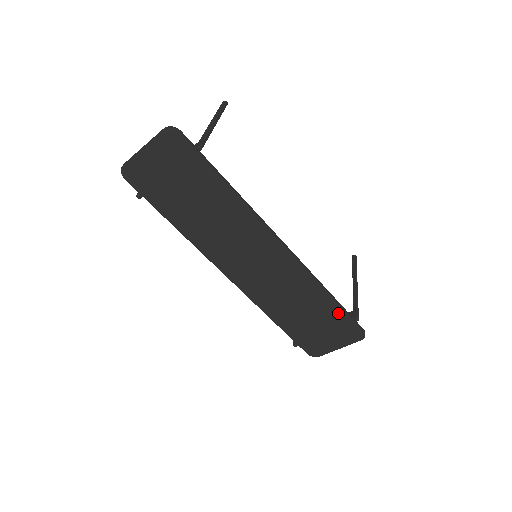
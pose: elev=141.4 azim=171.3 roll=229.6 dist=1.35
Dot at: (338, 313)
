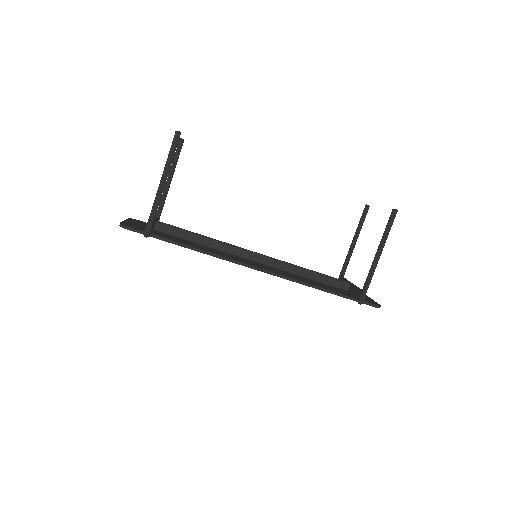
Dot at: occluded
